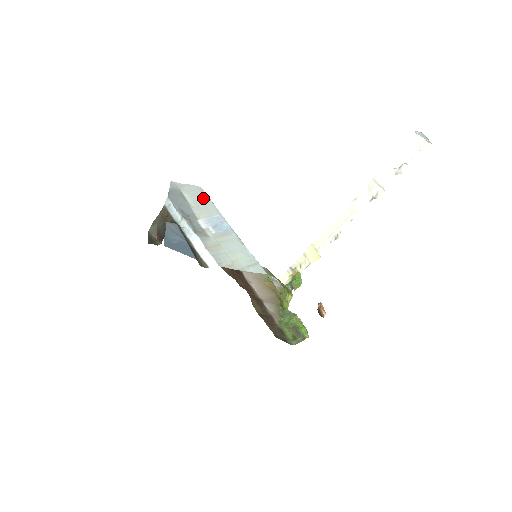
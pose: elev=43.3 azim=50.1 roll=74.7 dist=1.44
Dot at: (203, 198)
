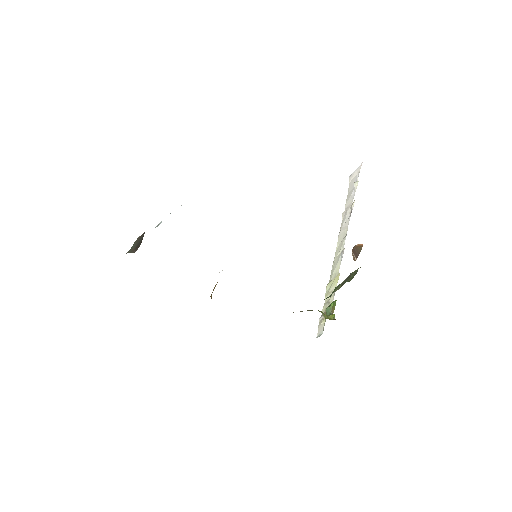
Dot at: occluded
